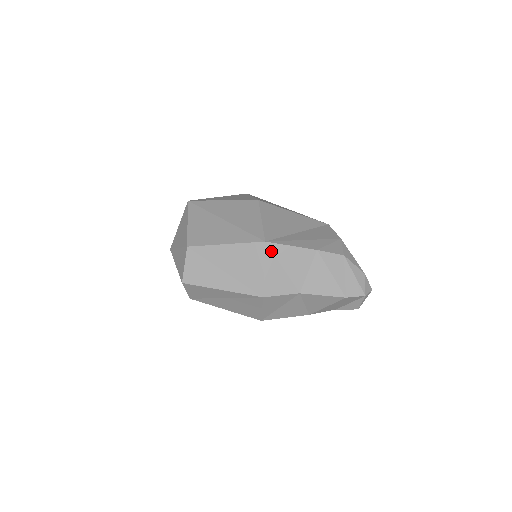
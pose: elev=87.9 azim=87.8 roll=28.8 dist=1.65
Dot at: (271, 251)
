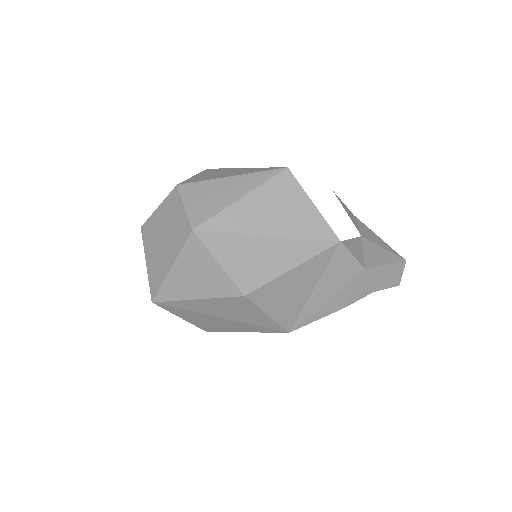
Dot at: occluded
